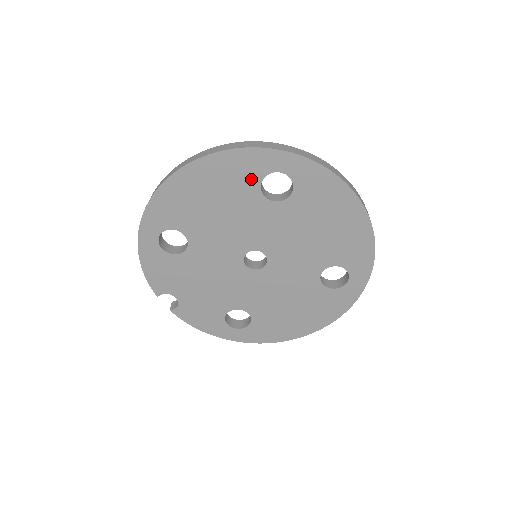
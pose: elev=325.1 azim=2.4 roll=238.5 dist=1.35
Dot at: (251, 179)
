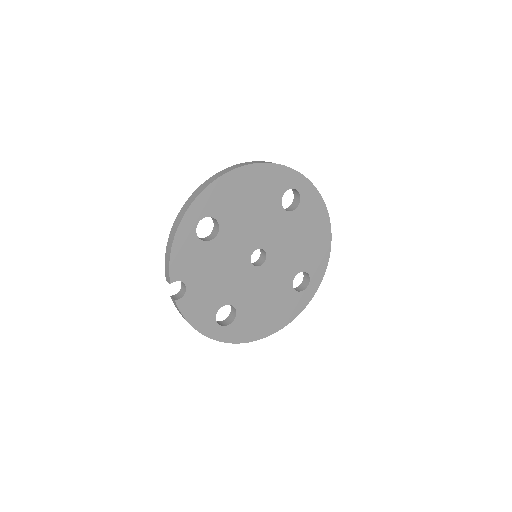
Dot at: (279, 189)
